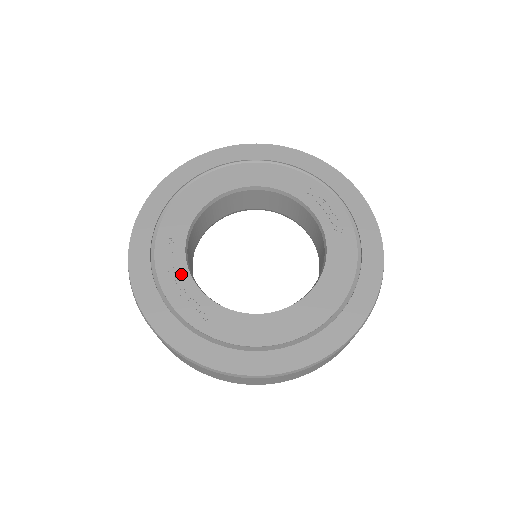
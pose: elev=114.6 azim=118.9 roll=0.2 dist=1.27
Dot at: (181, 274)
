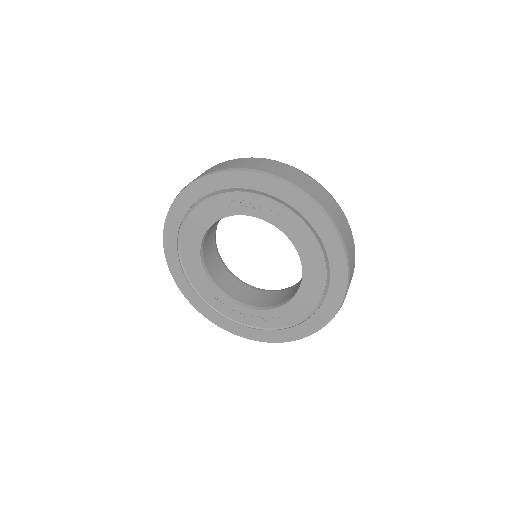
Dot at: (240, 310)
